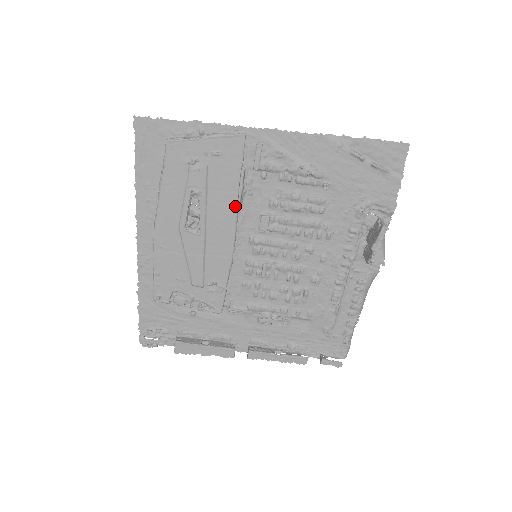
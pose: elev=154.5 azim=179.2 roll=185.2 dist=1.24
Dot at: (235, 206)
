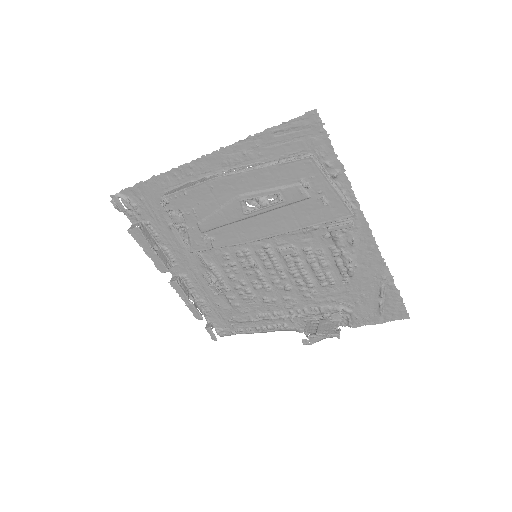
Dot at: (288, 231)
